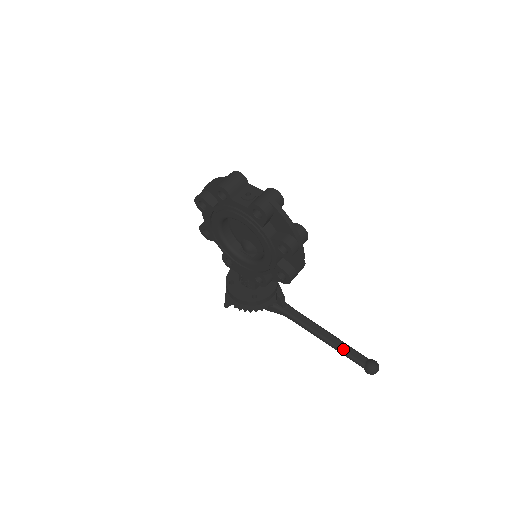
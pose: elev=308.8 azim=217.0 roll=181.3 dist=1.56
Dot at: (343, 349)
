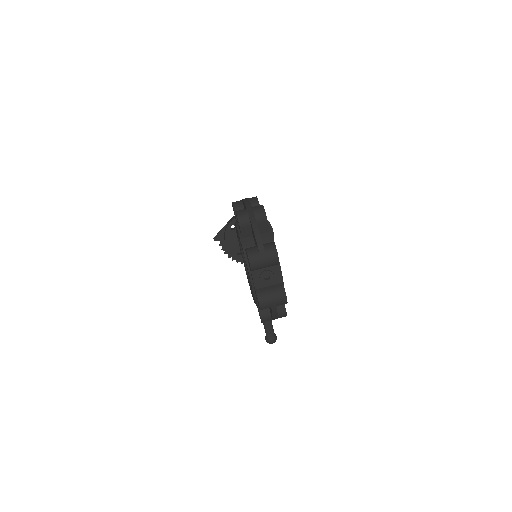
Dot at: occluded
